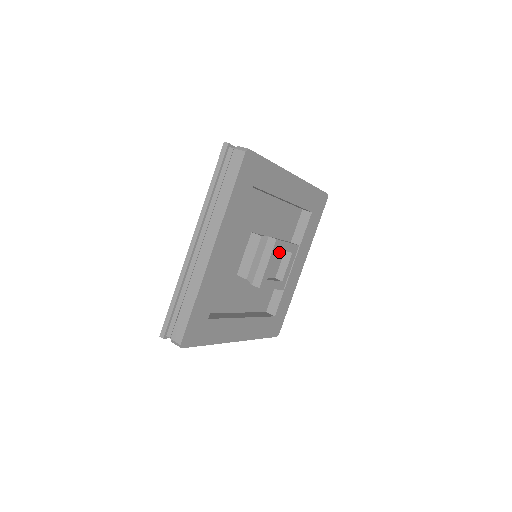
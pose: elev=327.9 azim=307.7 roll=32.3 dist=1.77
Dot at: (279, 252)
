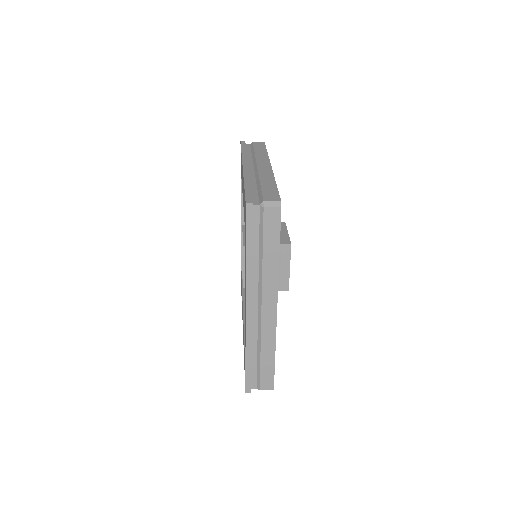
Dot at: occluded
